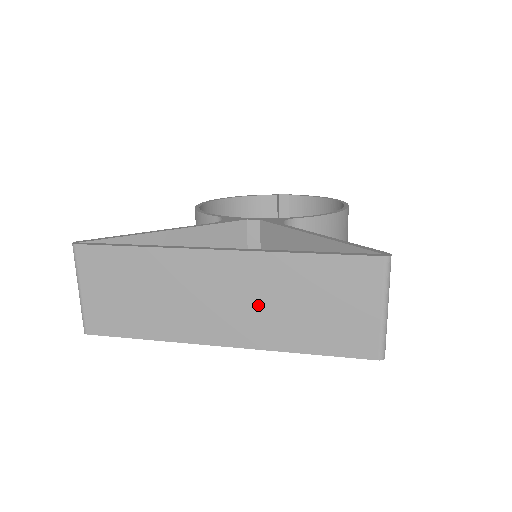
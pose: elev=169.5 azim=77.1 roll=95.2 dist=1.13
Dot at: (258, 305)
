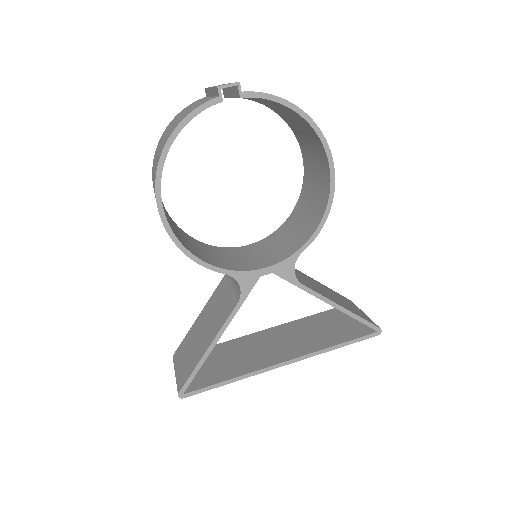
Dot at: occluded
